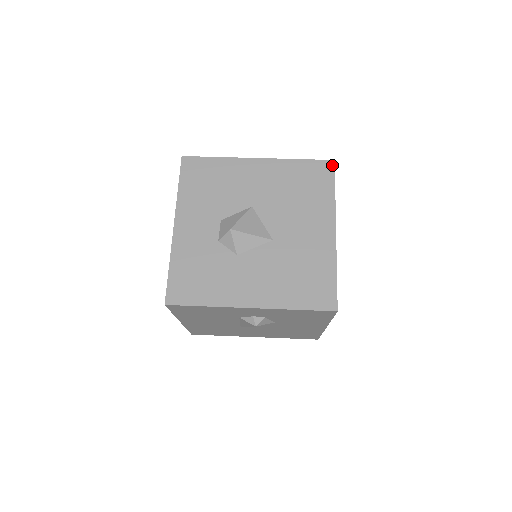
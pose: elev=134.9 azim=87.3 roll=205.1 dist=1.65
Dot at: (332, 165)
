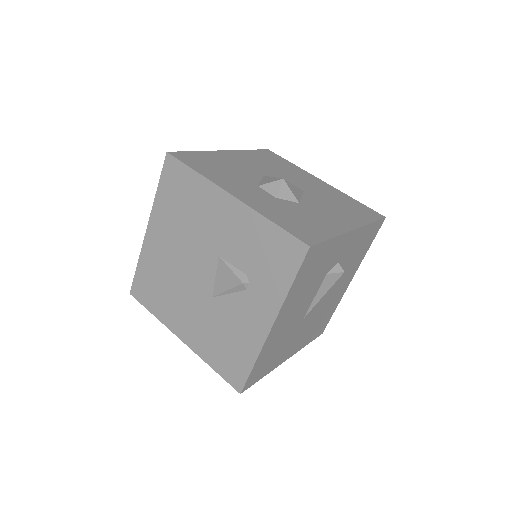
Dot at: (271, 151)
